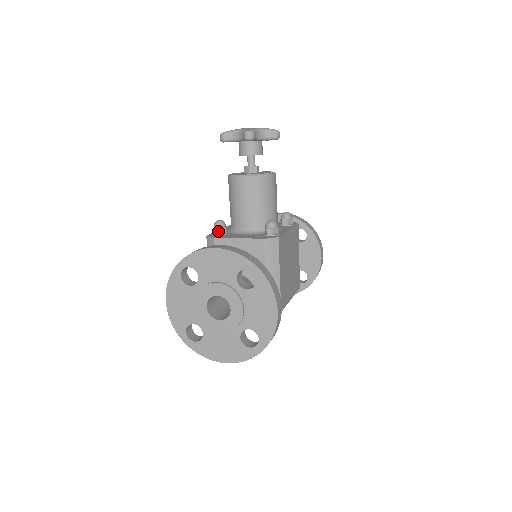
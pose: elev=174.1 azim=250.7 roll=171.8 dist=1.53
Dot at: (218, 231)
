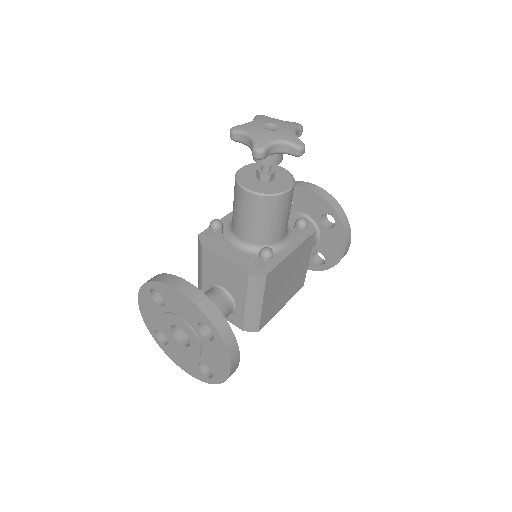
Dot at: (212, 233)
